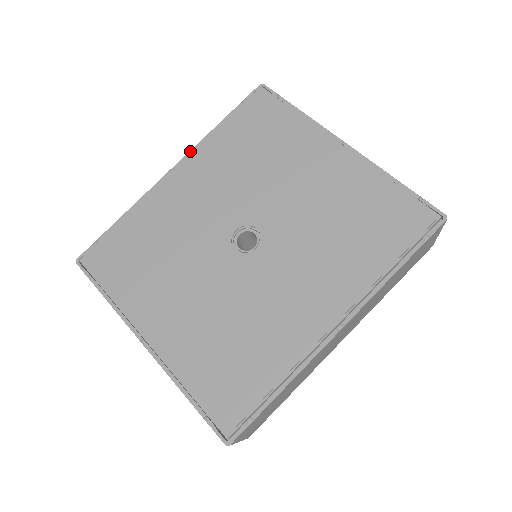
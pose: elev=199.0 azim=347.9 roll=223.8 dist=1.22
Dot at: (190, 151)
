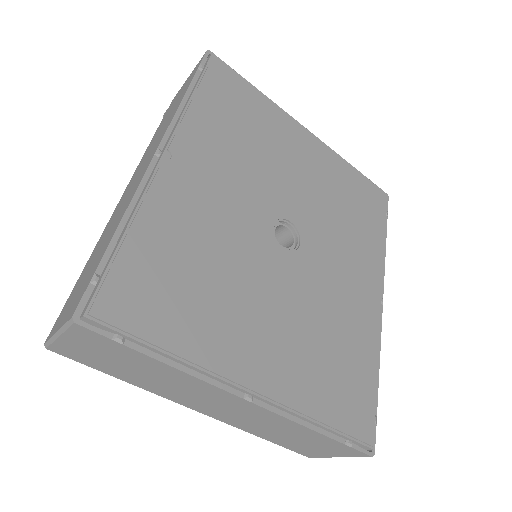
Dot at: (169, 126)
